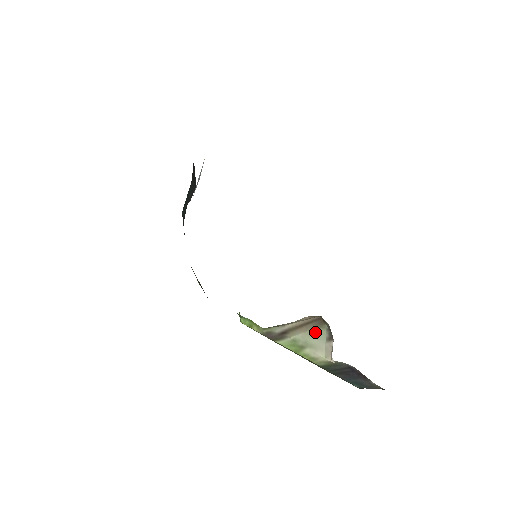
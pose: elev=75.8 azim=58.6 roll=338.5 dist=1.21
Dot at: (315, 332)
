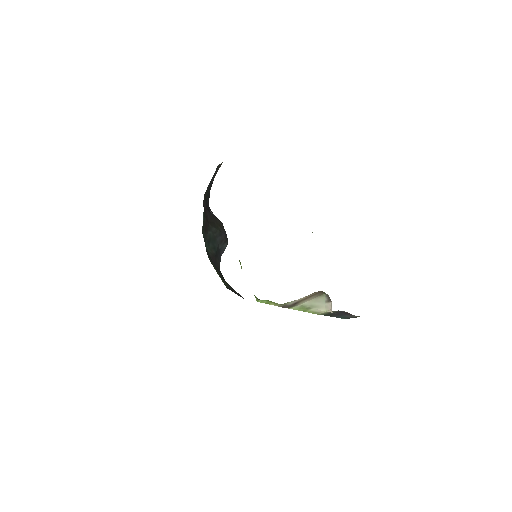
Dot at: (317, 299)
